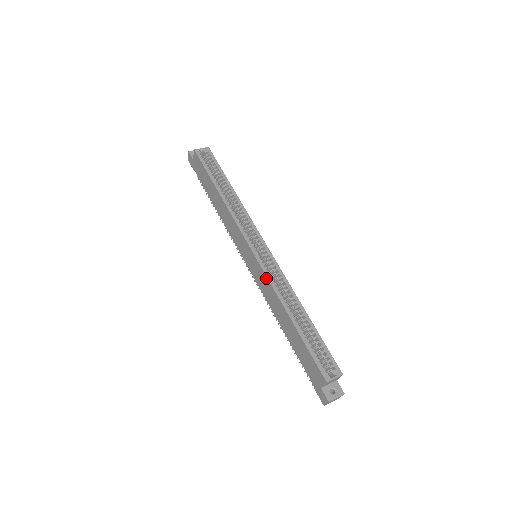
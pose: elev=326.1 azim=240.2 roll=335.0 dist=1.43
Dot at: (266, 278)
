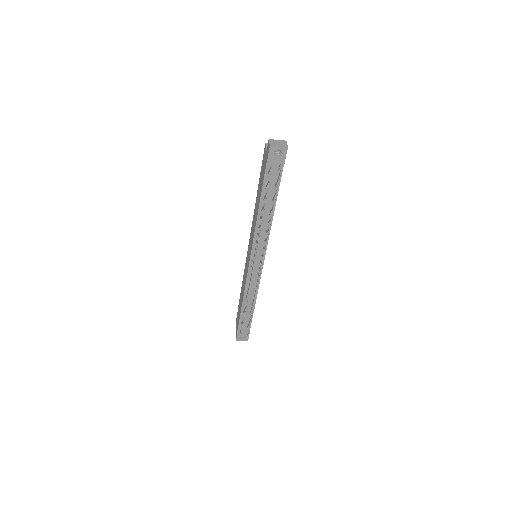
Dot at: (251, 228)
